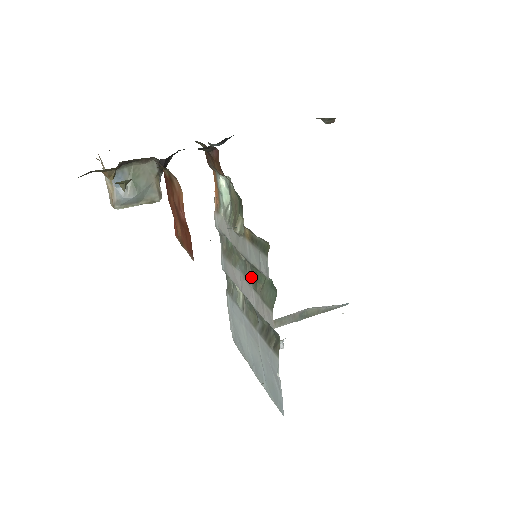
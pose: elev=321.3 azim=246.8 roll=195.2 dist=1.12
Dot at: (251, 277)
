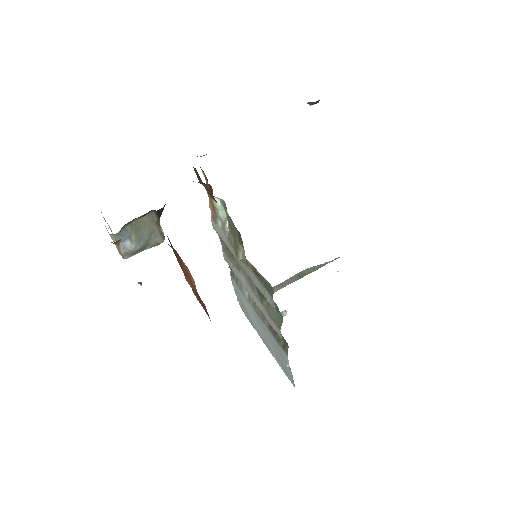
Dot at: (256, 290)
